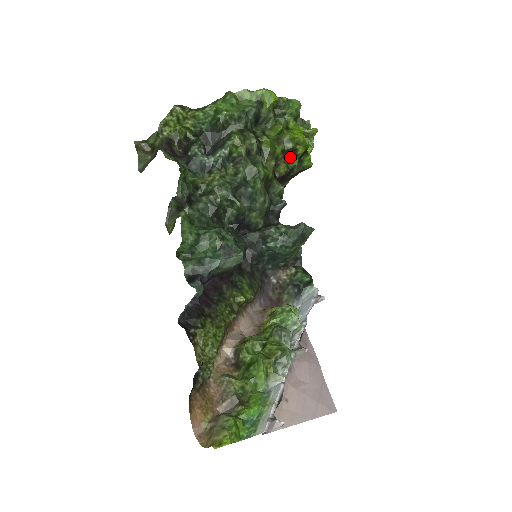
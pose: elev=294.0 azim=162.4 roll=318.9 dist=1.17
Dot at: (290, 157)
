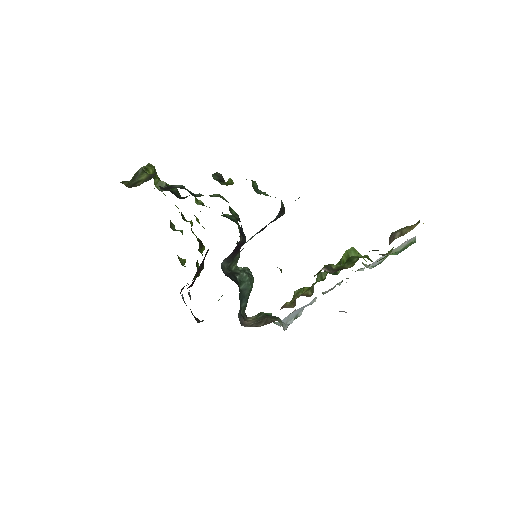
Dot at: (200, 248)
